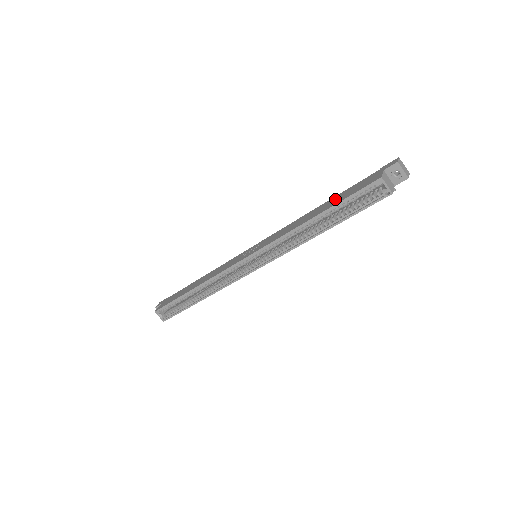
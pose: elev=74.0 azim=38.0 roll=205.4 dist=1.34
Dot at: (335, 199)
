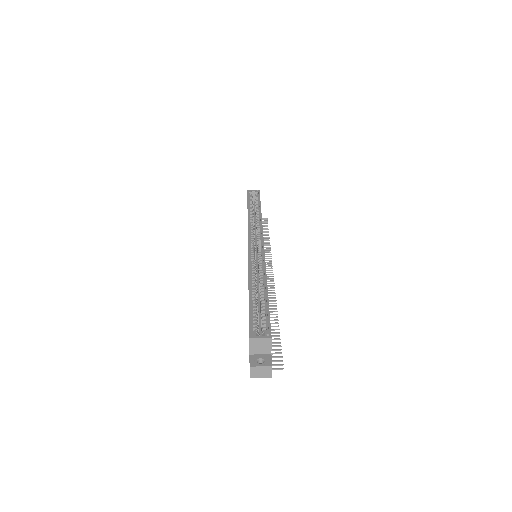
Dot at: occluded
